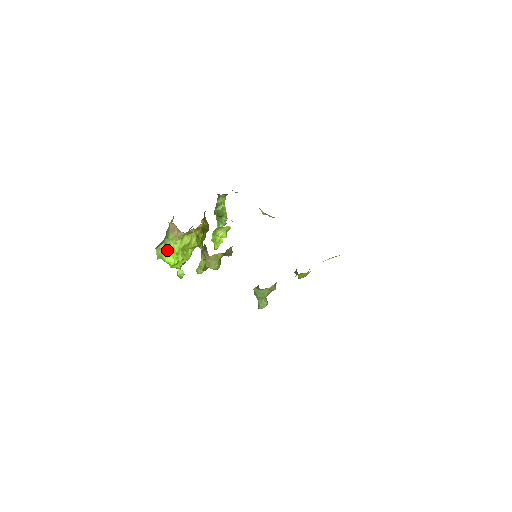
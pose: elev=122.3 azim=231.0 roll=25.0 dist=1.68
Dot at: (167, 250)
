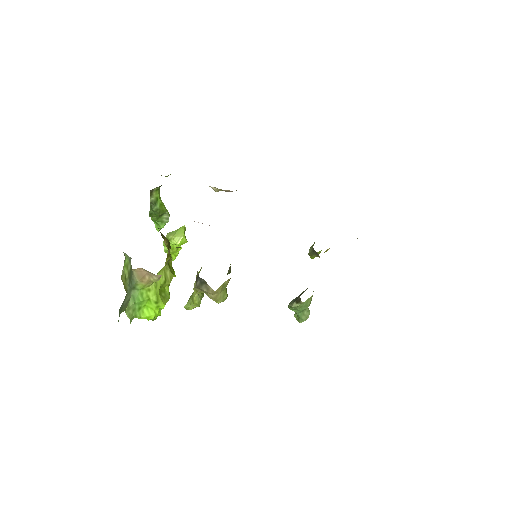
Dot at: (139, 304)
